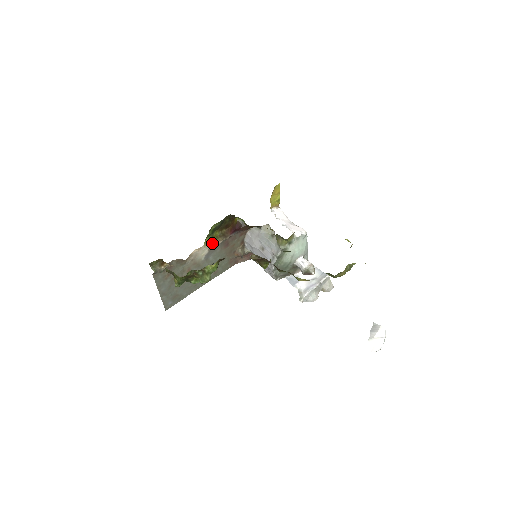
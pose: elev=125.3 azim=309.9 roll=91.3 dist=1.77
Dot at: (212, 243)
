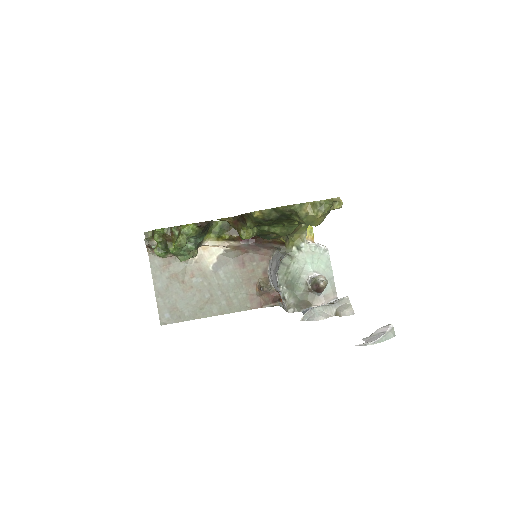
Dot at: (217, 241)
